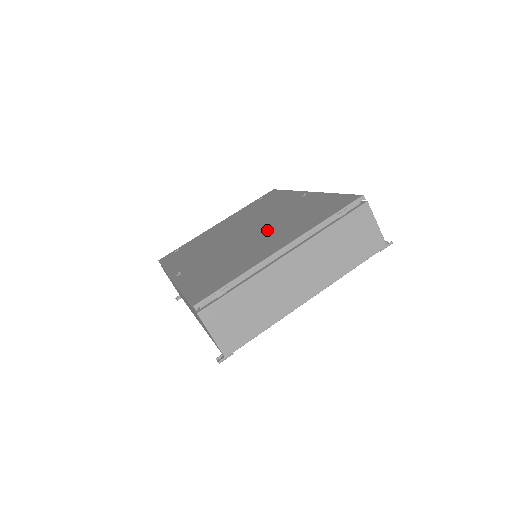
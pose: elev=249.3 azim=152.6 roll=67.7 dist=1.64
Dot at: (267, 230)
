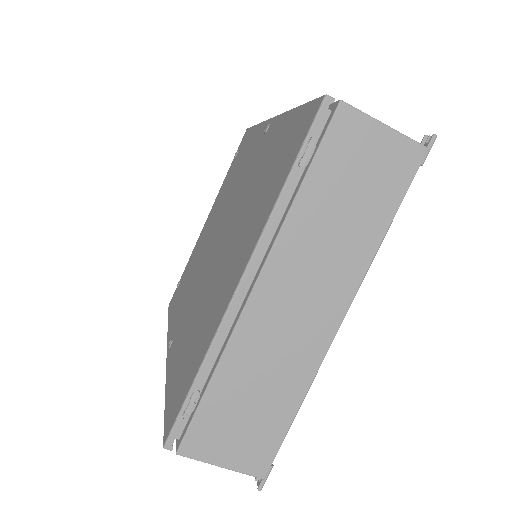
Dot at: (232, 230)
